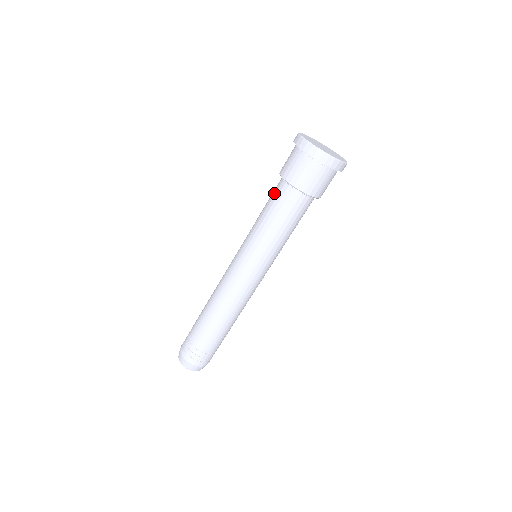
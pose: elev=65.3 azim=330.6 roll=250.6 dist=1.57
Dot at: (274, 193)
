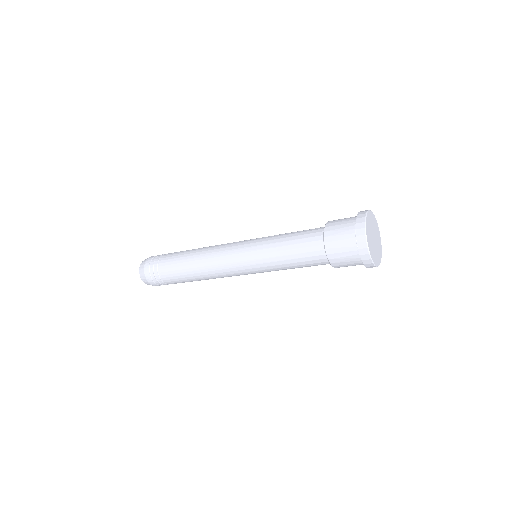
Dot at: (311, 259)
